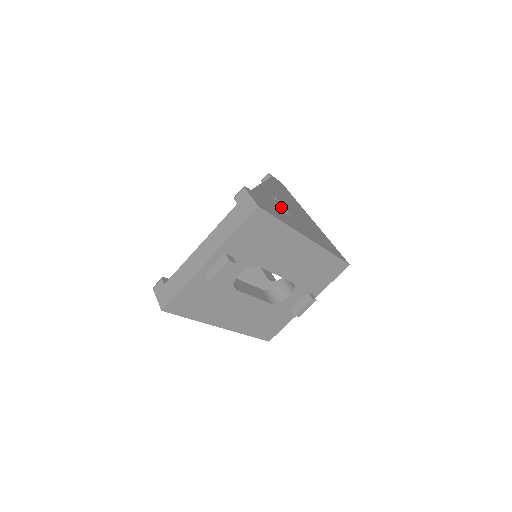
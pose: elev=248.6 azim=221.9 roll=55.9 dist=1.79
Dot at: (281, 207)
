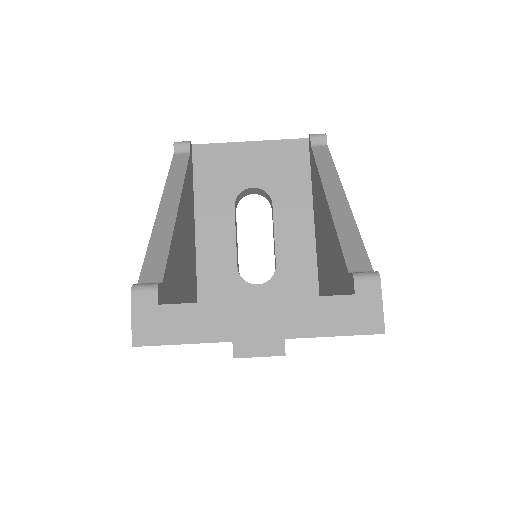
Dot at: occluded
